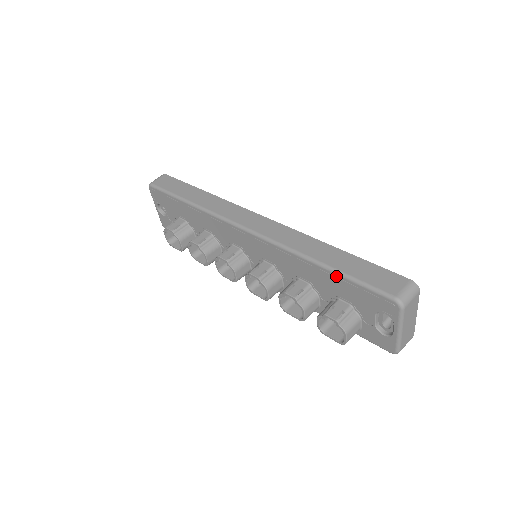
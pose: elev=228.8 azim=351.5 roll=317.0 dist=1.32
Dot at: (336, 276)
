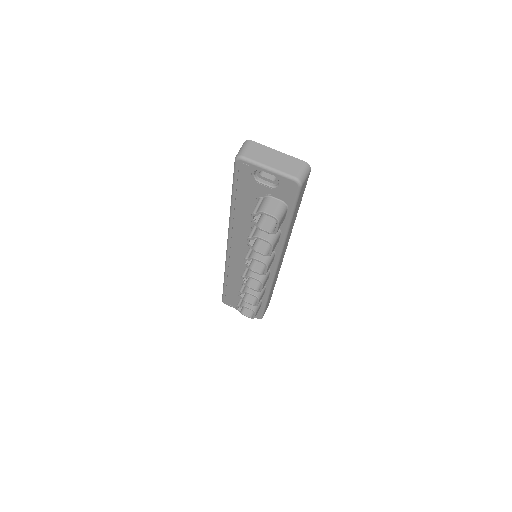
Dot at: (235, 197)
